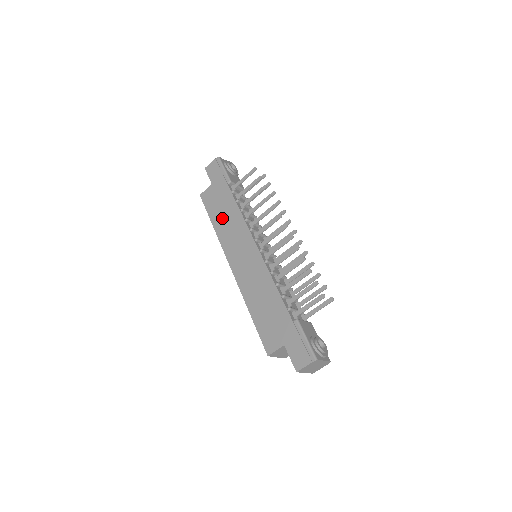
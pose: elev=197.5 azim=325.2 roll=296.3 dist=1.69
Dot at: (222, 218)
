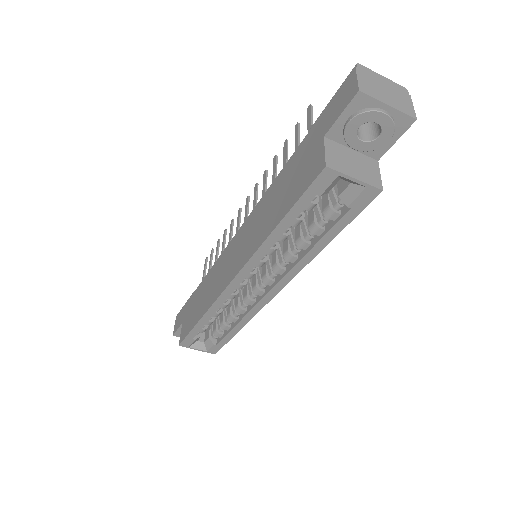
Dot at: (202, 302)
